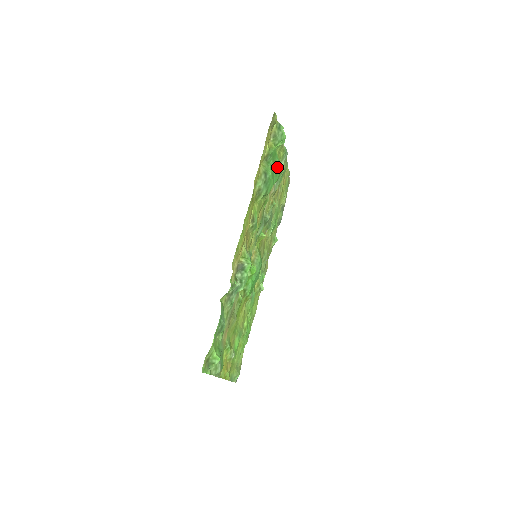
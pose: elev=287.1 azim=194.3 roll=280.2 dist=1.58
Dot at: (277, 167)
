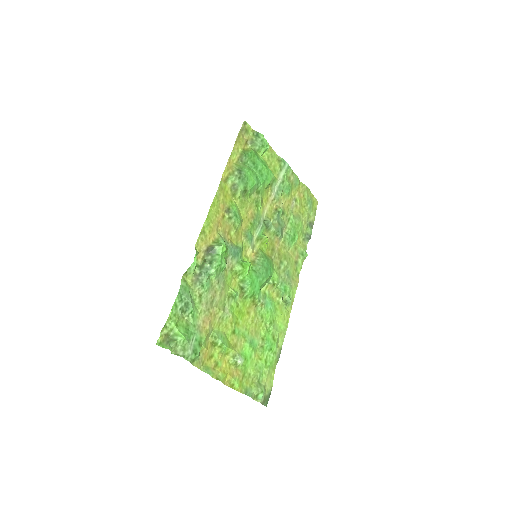
Dot at: (260, 168)
